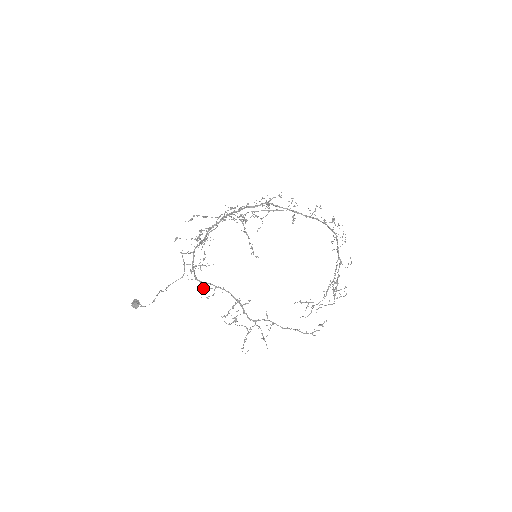
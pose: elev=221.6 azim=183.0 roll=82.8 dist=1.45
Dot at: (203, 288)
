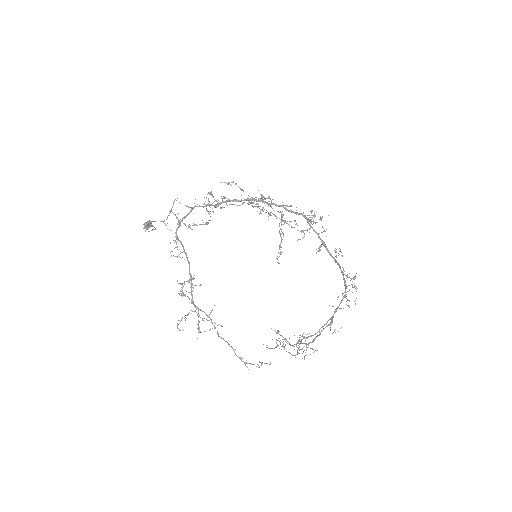
Dot at: occluded
